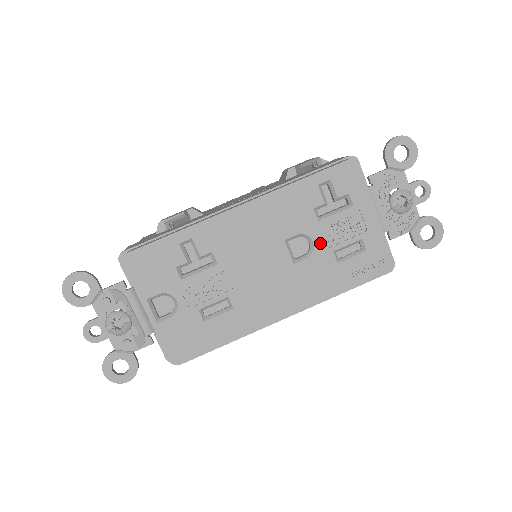
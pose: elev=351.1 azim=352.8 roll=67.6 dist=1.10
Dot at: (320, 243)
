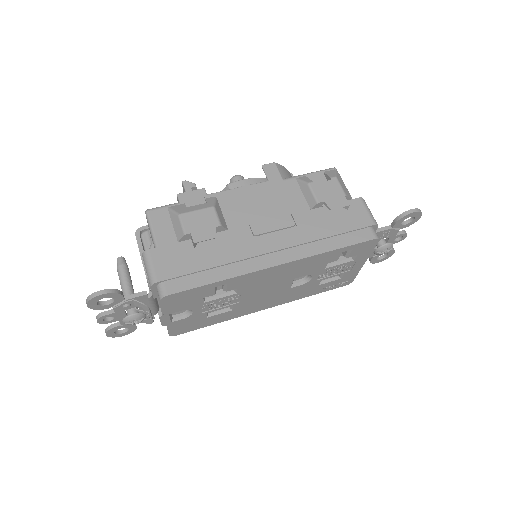
Dot at: (316, 278)
